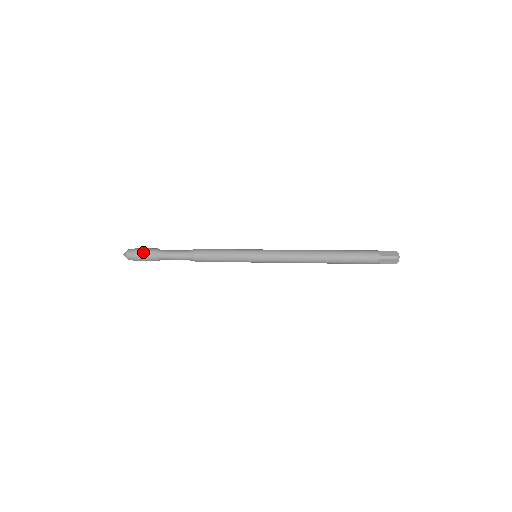
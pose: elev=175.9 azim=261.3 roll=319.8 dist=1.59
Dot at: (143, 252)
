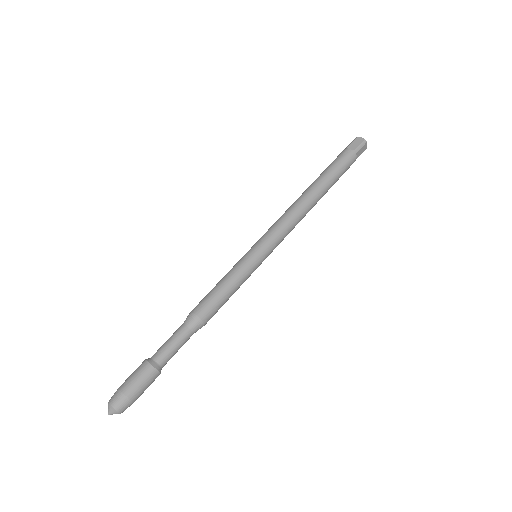
Dot at: (136, 382)
